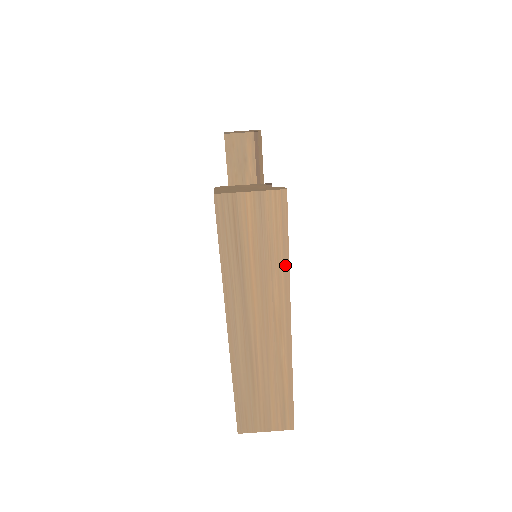
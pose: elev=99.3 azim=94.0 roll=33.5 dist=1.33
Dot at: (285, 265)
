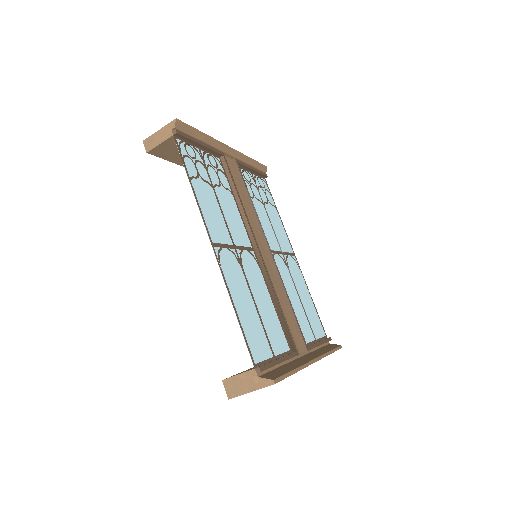
Dot at: (296, 372)
